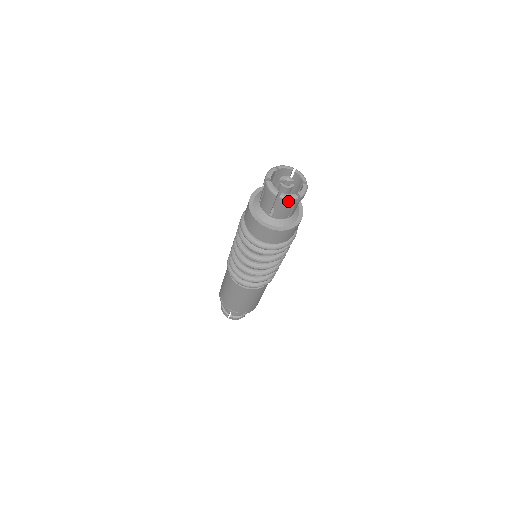
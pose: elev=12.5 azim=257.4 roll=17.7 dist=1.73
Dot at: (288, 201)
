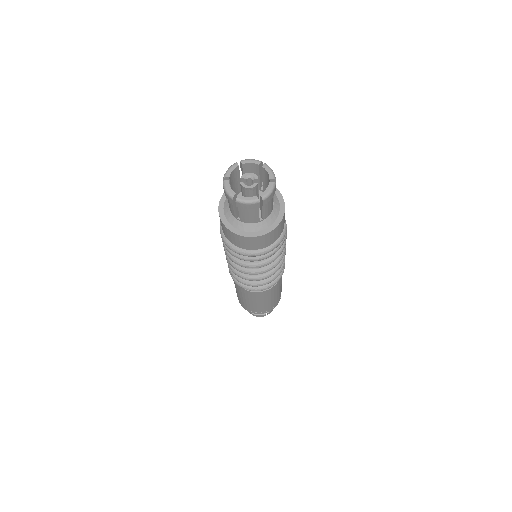
Dot at: (247, 205)
